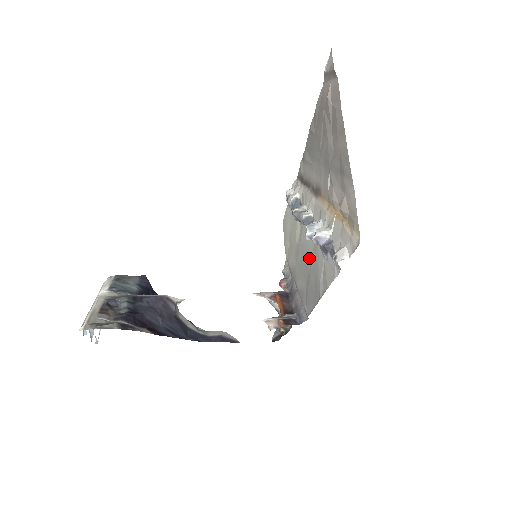
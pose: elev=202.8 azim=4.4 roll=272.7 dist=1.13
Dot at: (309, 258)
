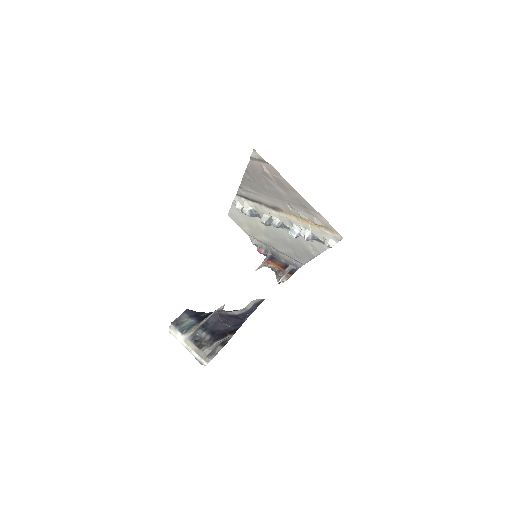
Dot at: (288, 239)
